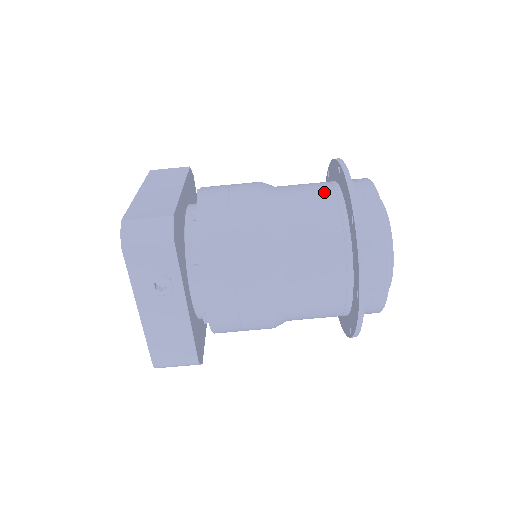
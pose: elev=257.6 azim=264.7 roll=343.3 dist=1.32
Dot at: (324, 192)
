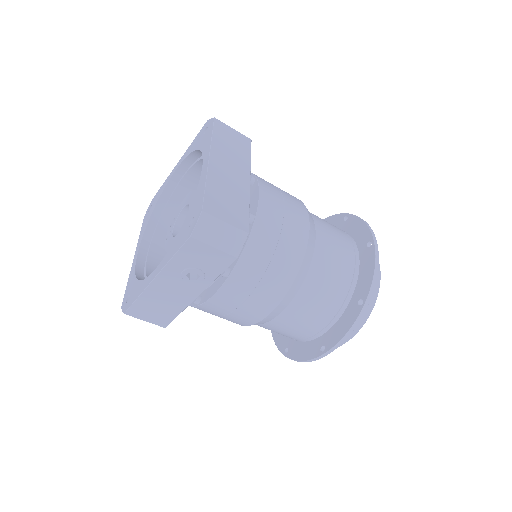
Dot at: (348, 255)
